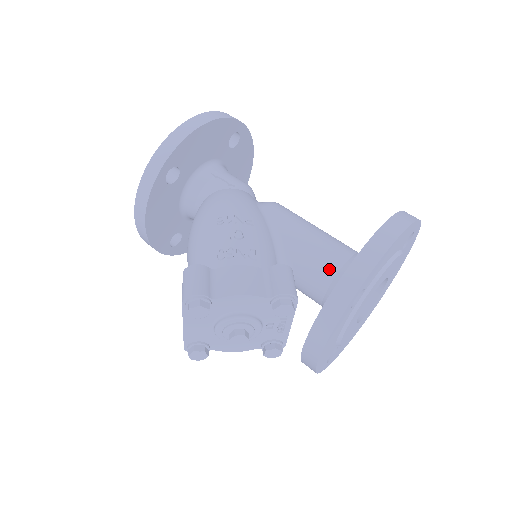
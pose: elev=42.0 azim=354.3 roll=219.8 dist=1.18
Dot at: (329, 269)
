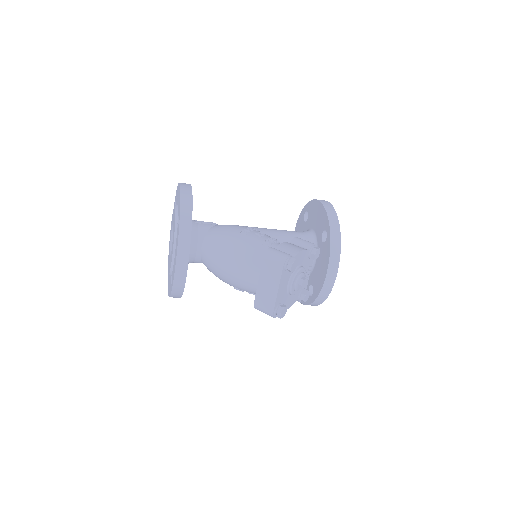
Dot at: occluded
